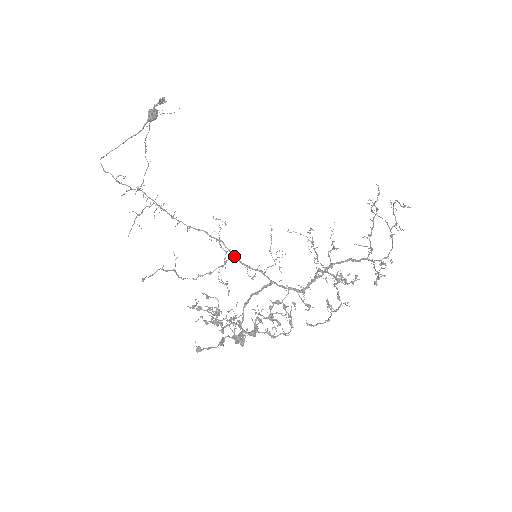
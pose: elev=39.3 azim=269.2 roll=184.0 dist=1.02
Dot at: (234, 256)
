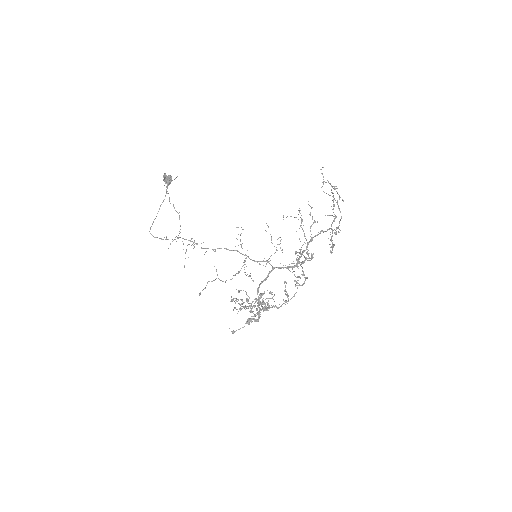
Dot at: occluded
